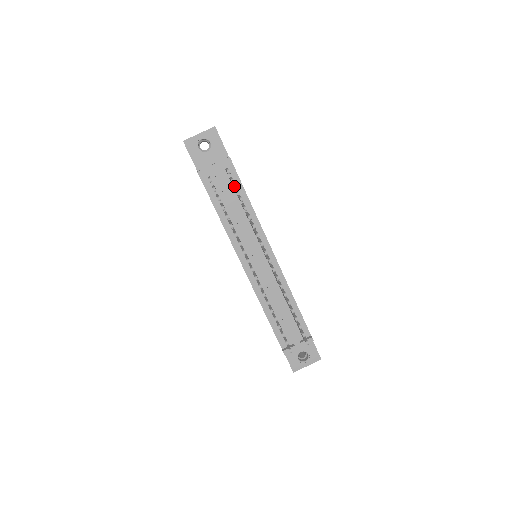
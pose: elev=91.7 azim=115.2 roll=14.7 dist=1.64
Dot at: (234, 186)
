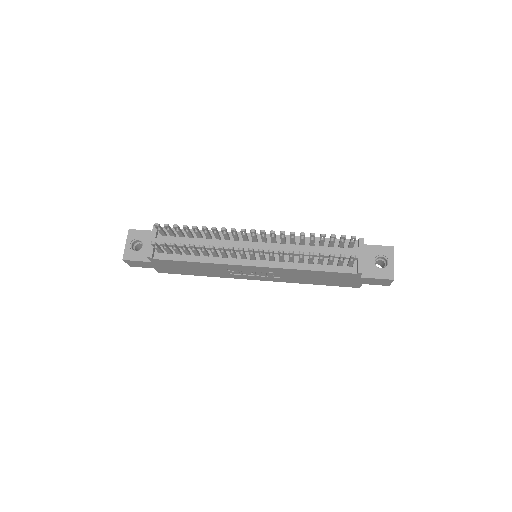
Dot at: (180, 236)
